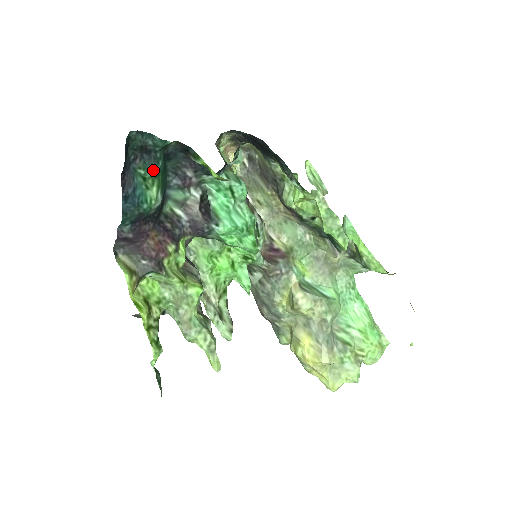
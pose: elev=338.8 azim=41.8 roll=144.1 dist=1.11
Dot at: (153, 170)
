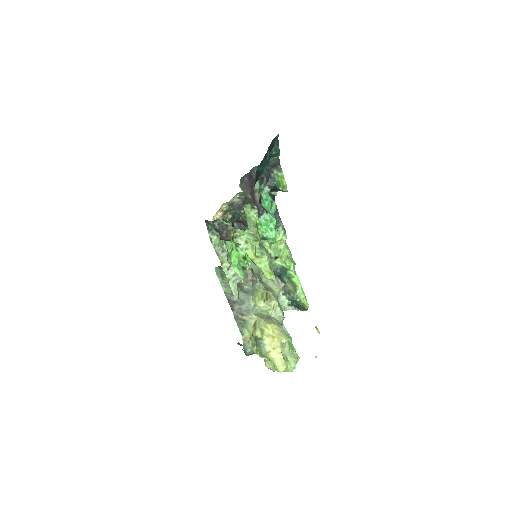
Dot at: (268, 160)
